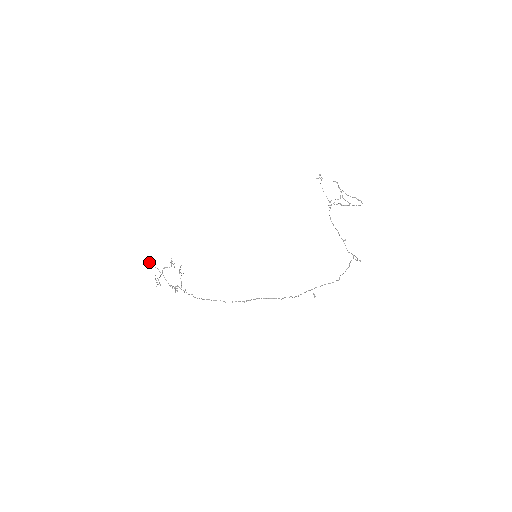
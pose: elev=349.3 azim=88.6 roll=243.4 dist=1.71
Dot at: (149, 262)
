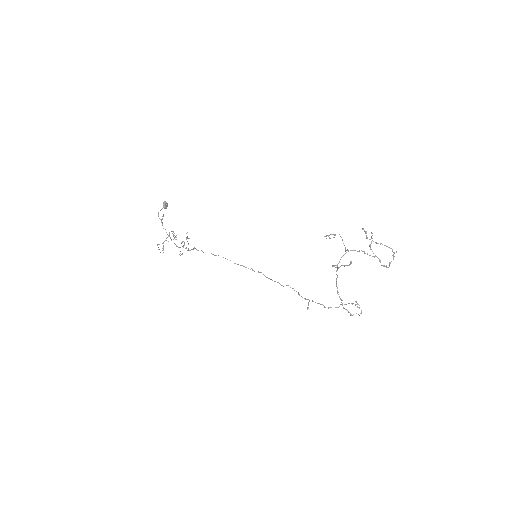
Dot at: (166, 206)
